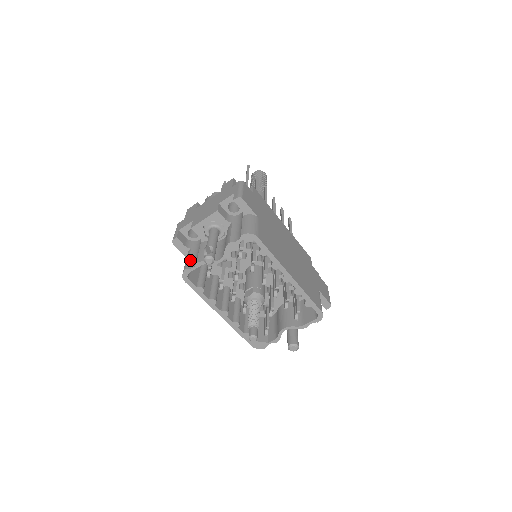
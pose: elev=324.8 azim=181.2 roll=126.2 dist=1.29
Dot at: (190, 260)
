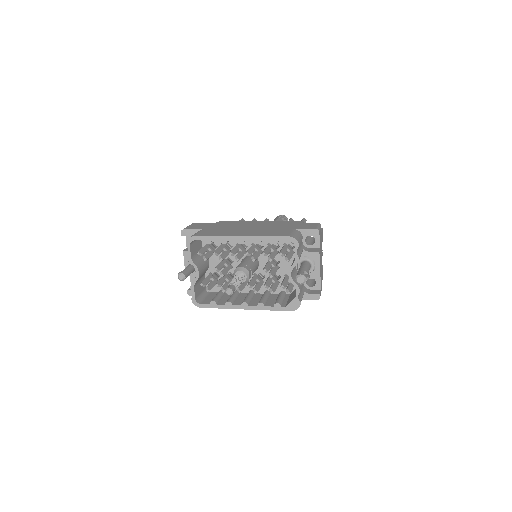
Dot at: occluded
